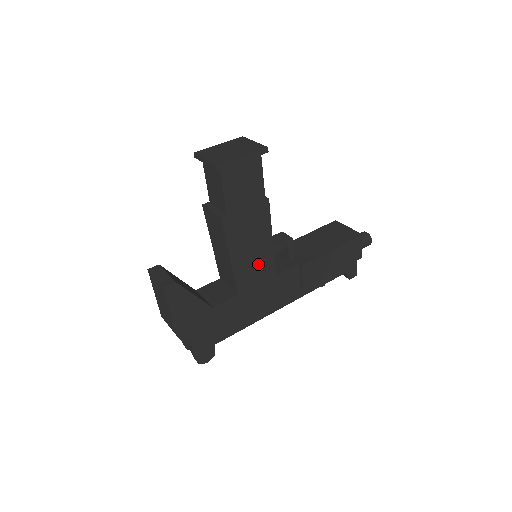
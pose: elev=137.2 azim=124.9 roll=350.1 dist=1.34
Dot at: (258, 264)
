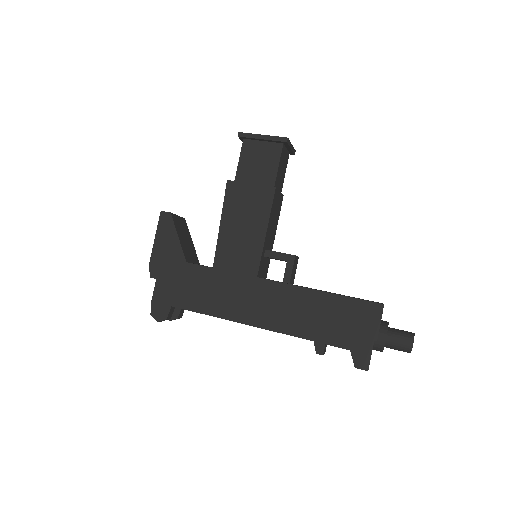
Dot at: (243, 249)
